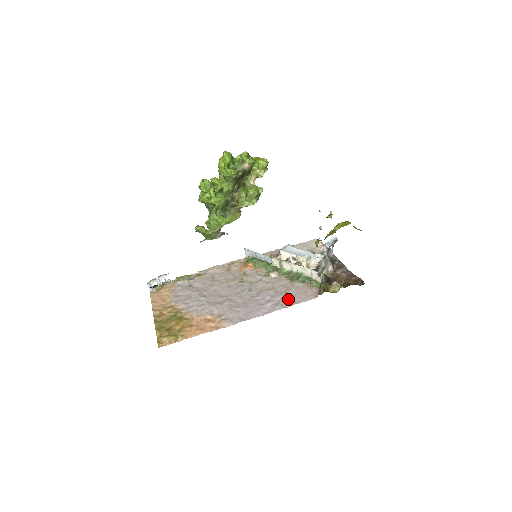
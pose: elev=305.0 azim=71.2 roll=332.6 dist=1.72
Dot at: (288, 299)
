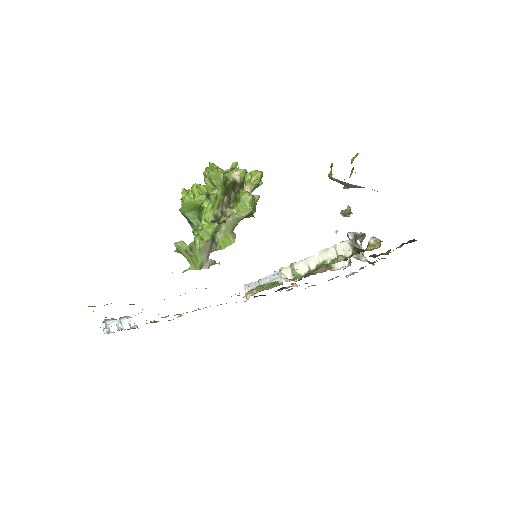
Dot at: occluded
